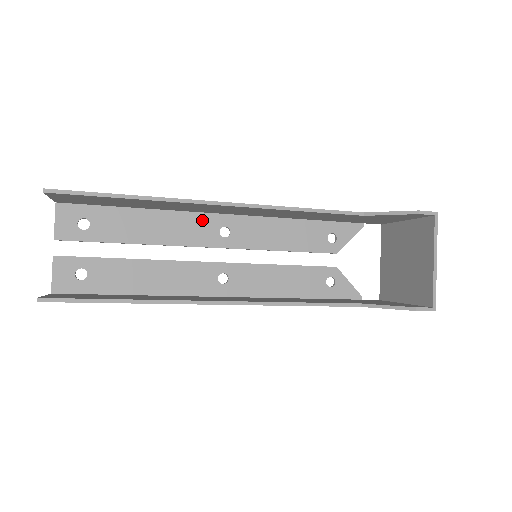
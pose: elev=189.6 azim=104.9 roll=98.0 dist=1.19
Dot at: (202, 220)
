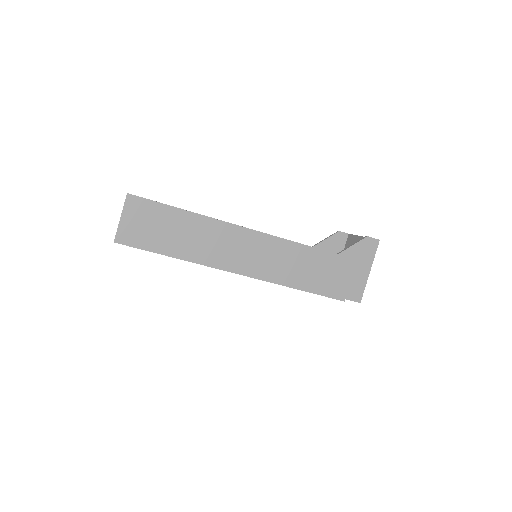
Dot at: occluded
